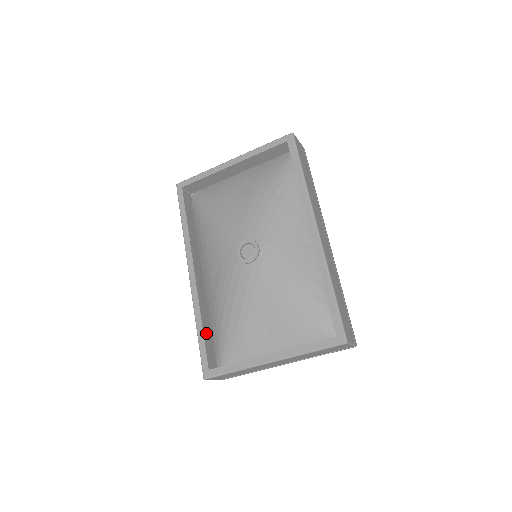
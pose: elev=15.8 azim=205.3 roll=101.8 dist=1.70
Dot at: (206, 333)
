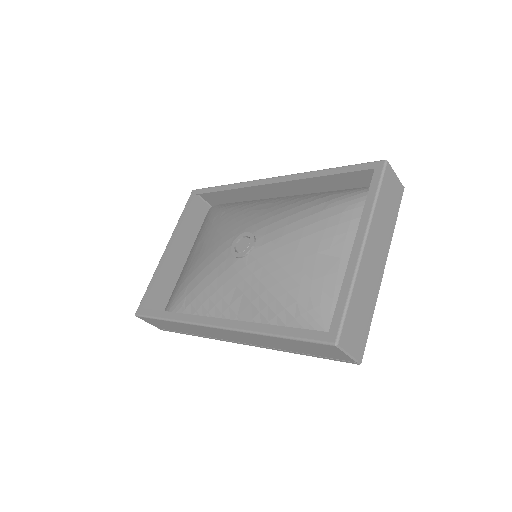
Dot at: (290, 346)
